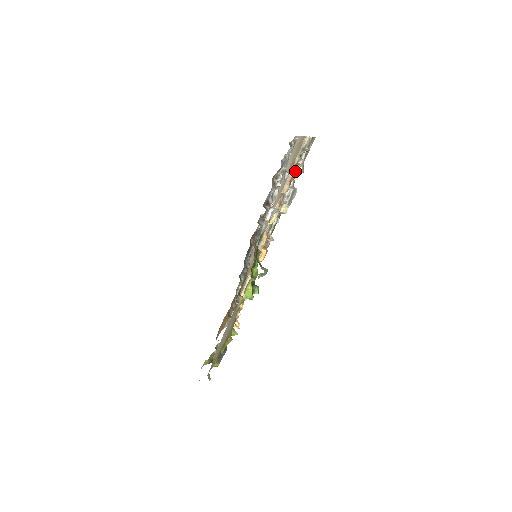
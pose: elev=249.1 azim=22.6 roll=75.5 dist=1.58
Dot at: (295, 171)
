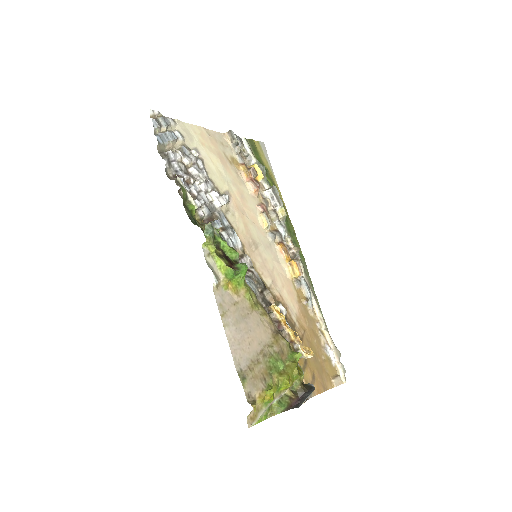
Dot at: (249, 169)
